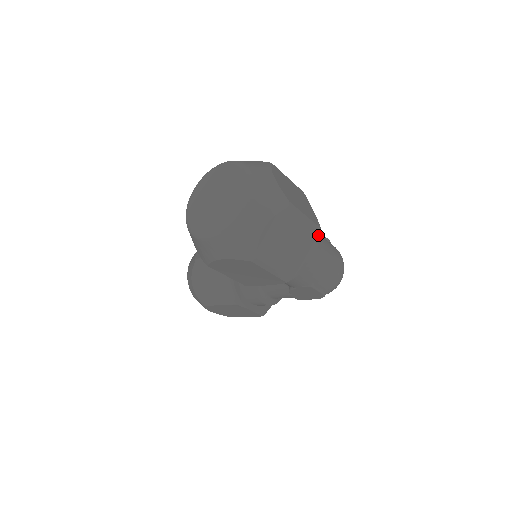
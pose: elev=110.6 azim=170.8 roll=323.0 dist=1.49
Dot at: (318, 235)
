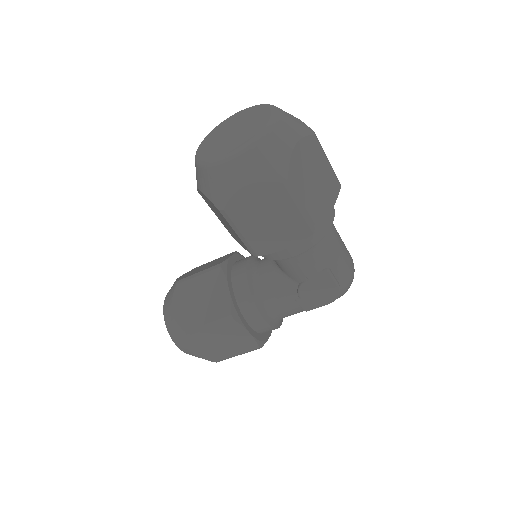
Dot at: (339, 188)
